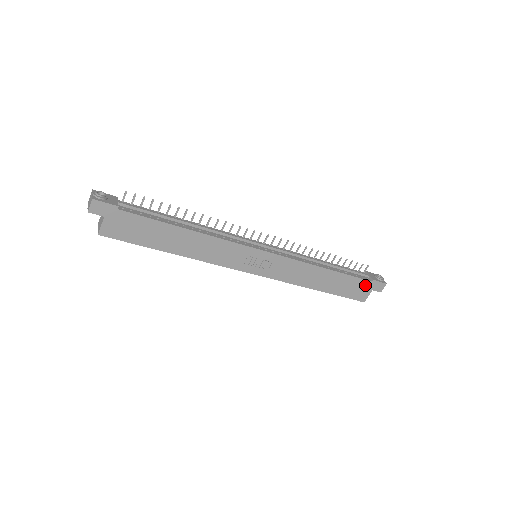
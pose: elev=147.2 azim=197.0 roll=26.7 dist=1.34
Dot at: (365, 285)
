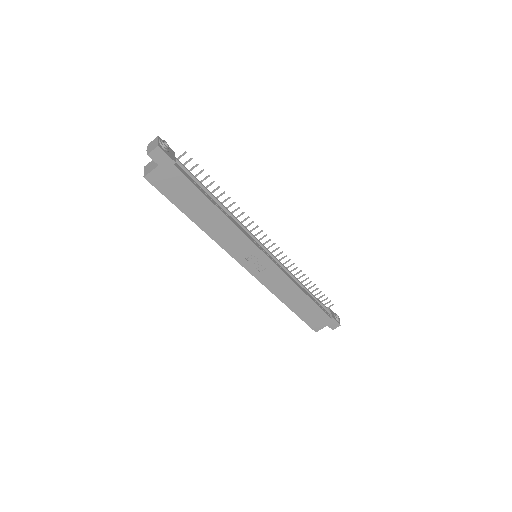
Dot at: (324, 319)
